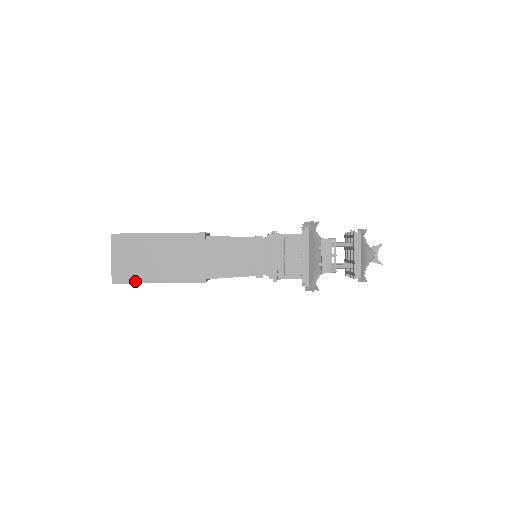
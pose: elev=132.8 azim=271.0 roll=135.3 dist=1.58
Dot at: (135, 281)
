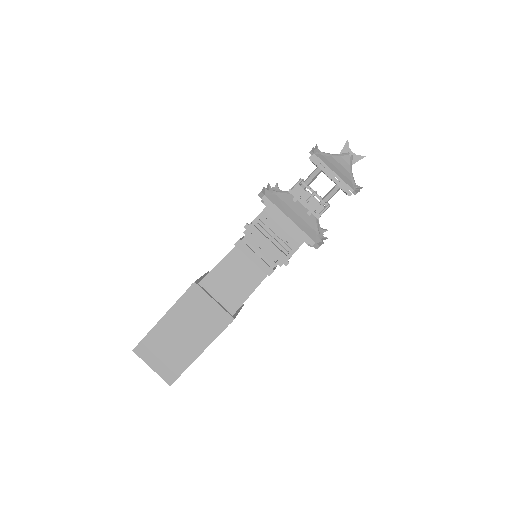
Dot at: (184, 368)
